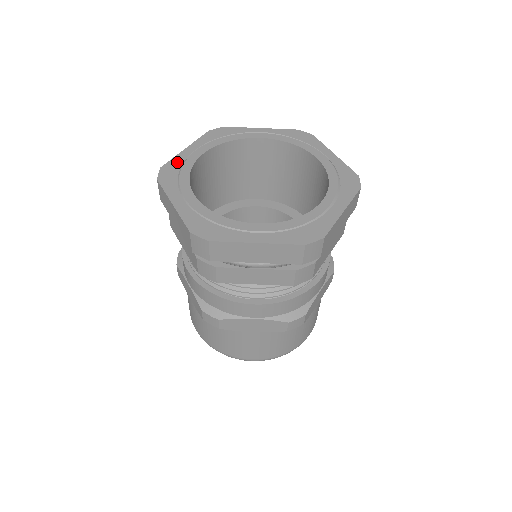
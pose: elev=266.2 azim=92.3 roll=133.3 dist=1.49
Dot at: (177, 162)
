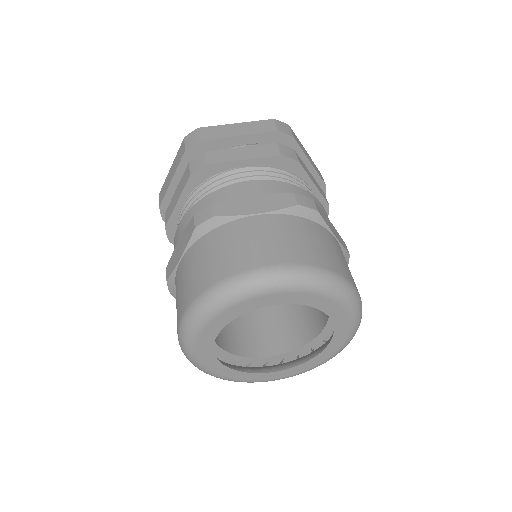
Dot at: occluded
